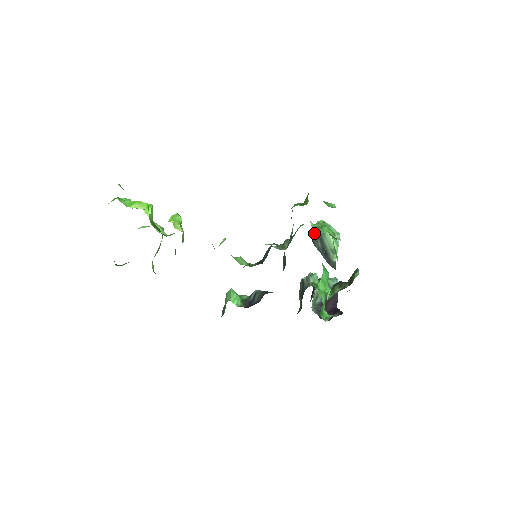
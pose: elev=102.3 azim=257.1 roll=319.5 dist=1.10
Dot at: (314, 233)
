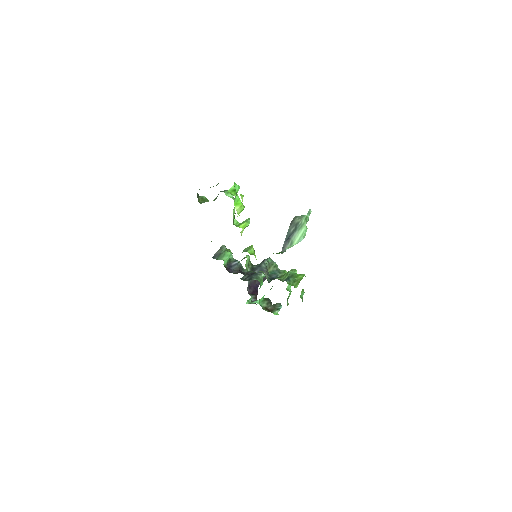
Dot at: (298, 219)
